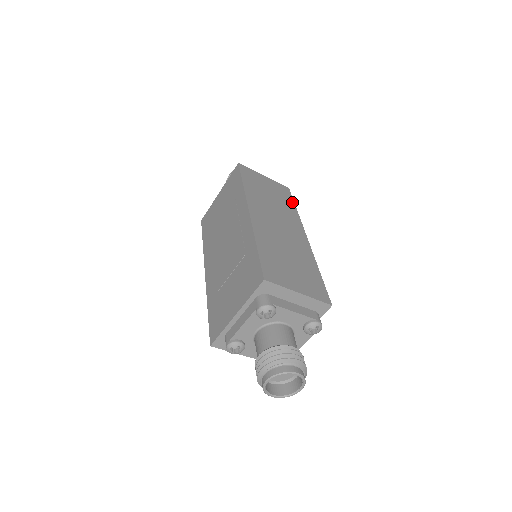
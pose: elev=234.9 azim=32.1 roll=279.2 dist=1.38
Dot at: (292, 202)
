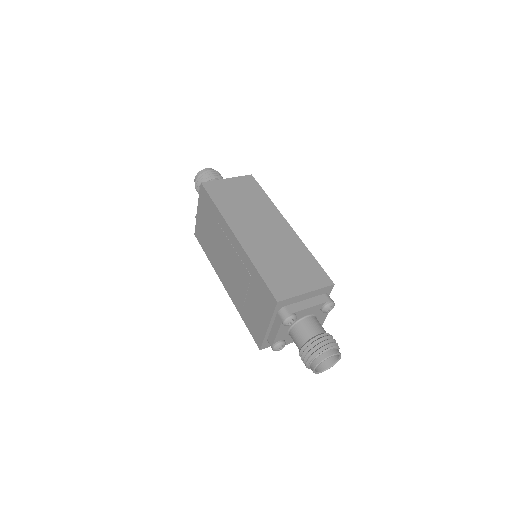
Dot at: (261, 191)
